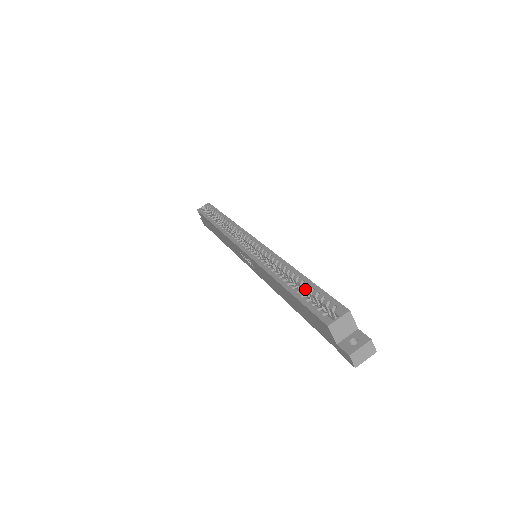
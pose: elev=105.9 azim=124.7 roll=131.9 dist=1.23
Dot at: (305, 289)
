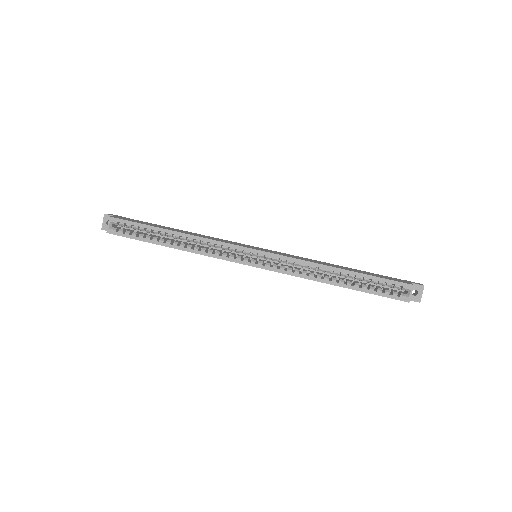
Dot at: (360, 280)
